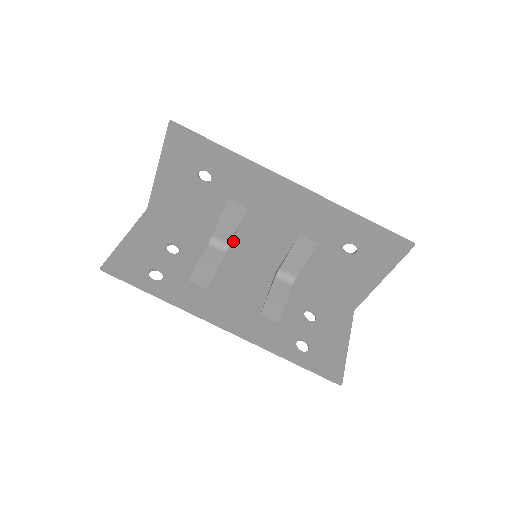
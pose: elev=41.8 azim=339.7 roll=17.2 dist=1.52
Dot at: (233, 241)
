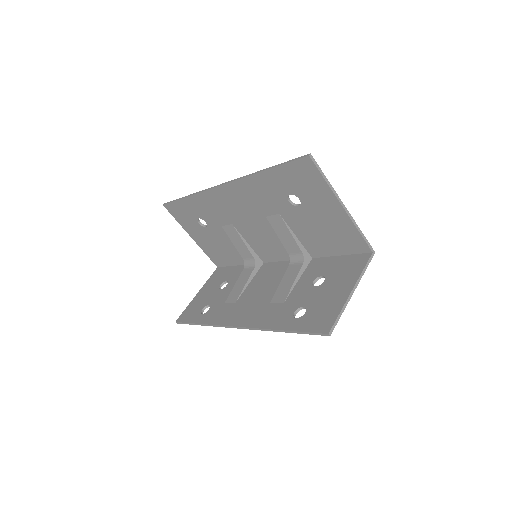
Dot at: (258, 255)
